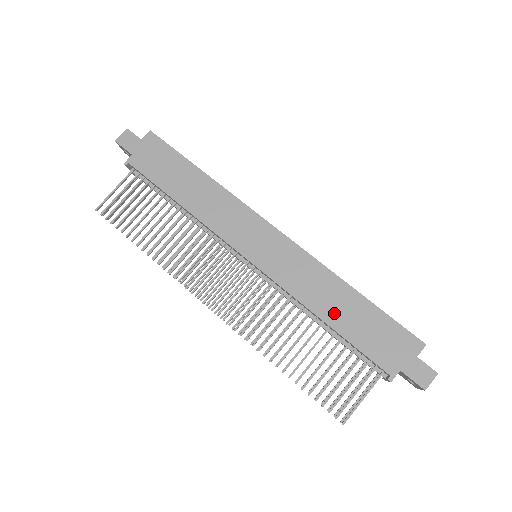
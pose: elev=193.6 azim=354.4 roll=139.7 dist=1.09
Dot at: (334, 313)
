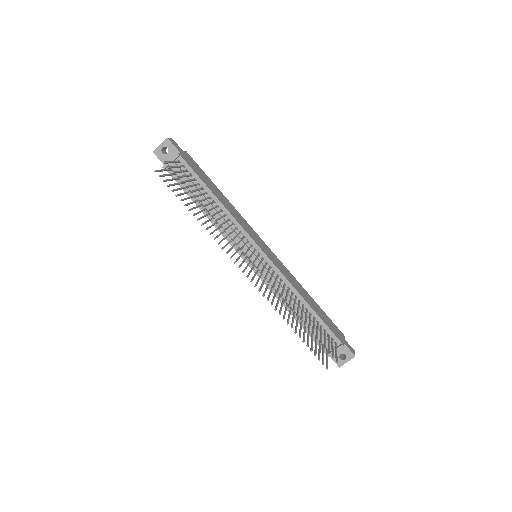
Dot at: (309, 301)
